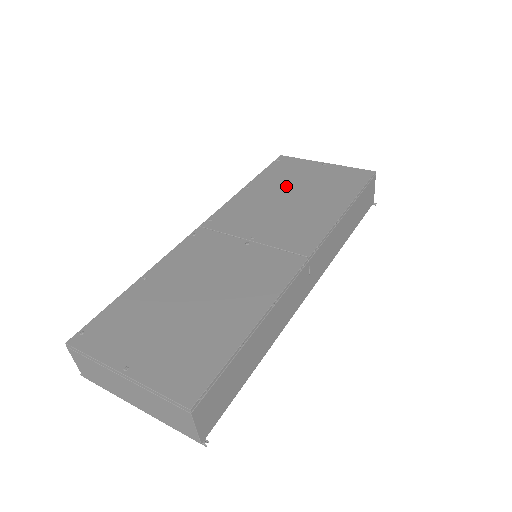
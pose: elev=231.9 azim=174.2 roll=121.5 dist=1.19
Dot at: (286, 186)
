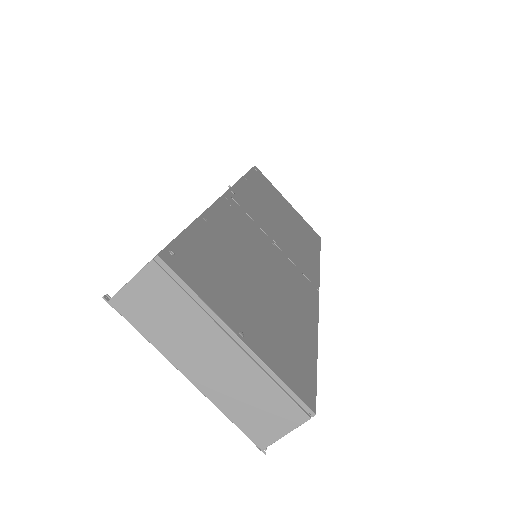
Dot at: (274, 203)
